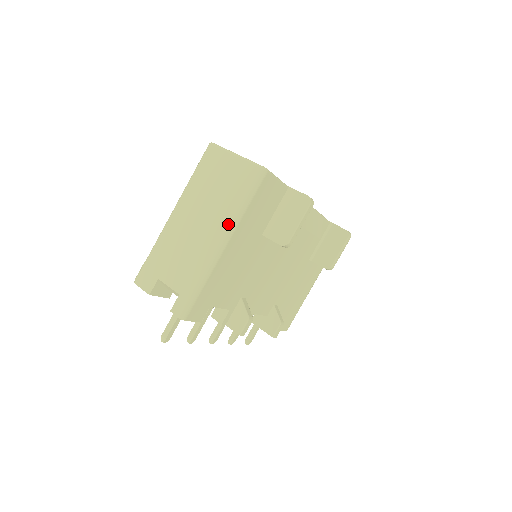
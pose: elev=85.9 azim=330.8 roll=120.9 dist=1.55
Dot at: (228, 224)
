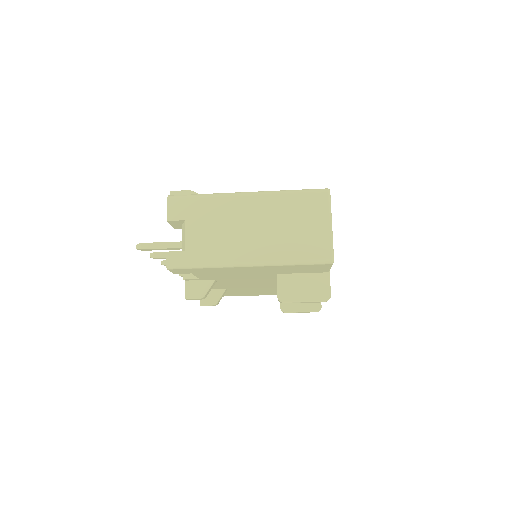
Dot at: (268, 258)
